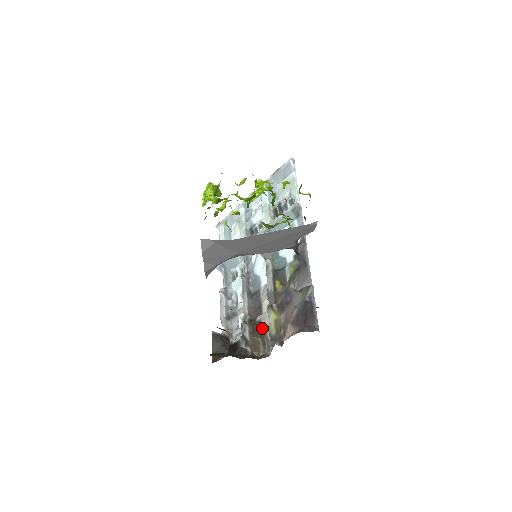
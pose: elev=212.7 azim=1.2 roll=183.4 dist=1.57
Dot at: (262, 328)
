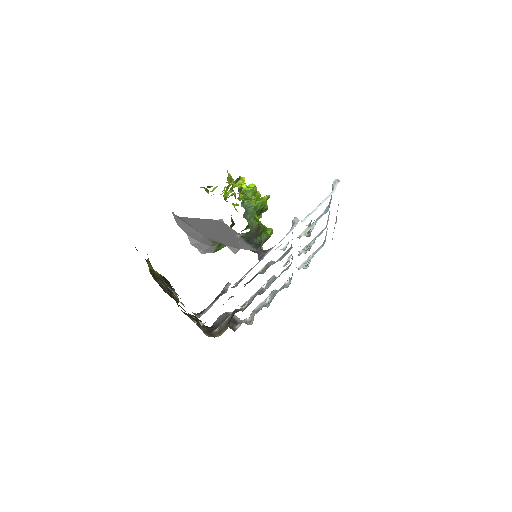
Dot at: occluded
